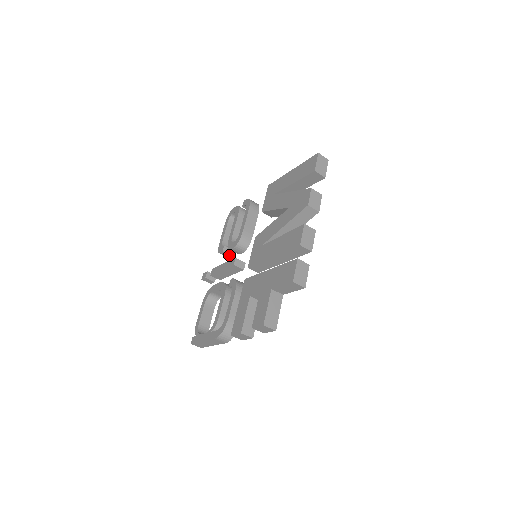
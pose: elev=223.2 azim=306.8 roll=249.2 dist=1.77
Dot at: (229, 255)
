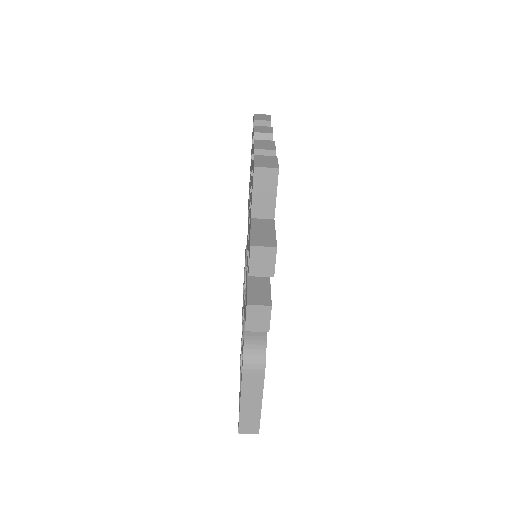
Dot at: occluded
